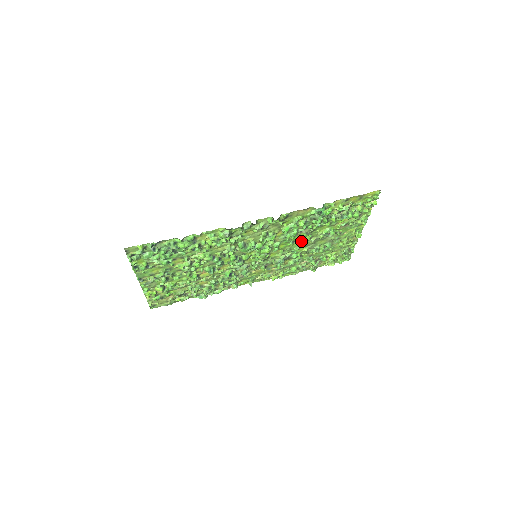
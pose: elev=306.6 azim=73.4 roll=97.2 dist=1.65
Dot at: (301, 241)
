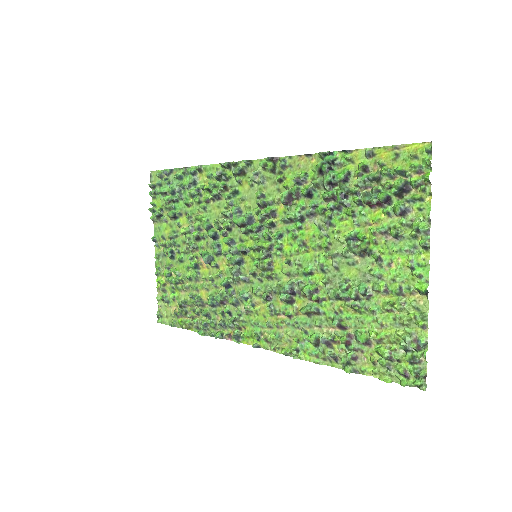
Dot at: (315, 249)
